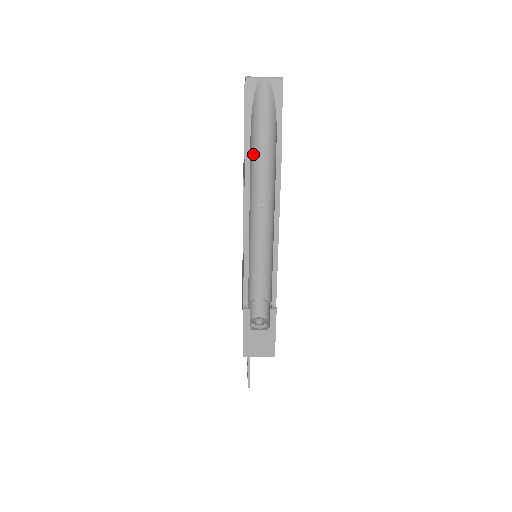
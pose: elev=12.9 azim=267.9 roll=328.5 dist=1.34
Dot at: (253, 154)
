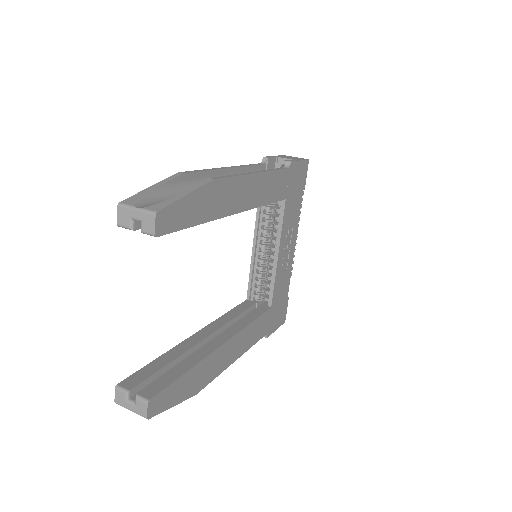
Dot at: occluded
